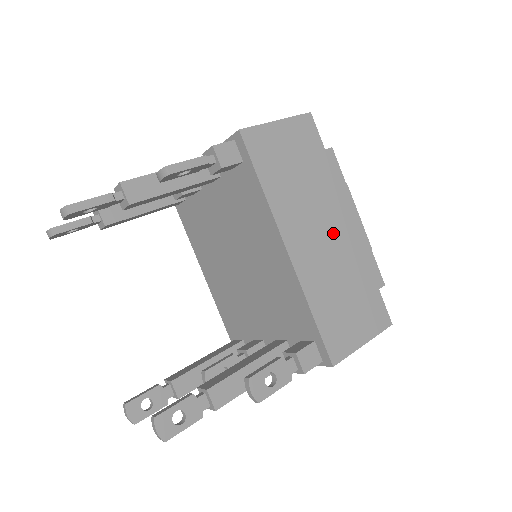
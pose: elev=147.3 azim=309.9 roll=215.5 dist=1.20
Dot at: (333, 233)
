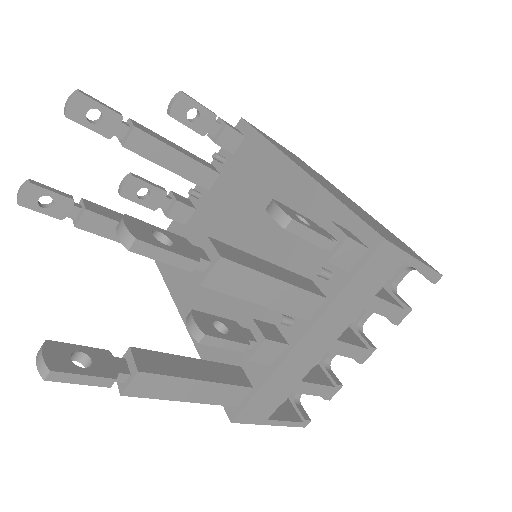
Dot at: occluded
